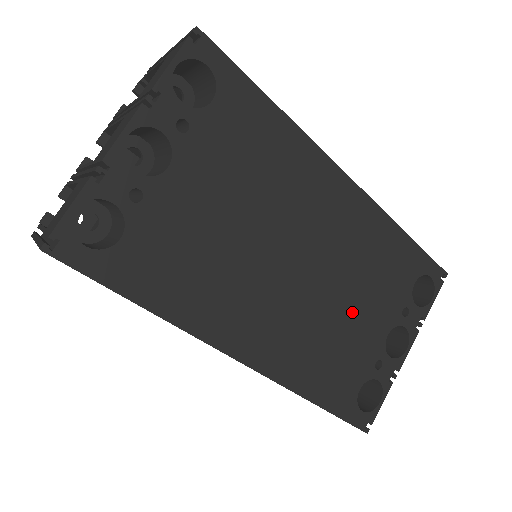
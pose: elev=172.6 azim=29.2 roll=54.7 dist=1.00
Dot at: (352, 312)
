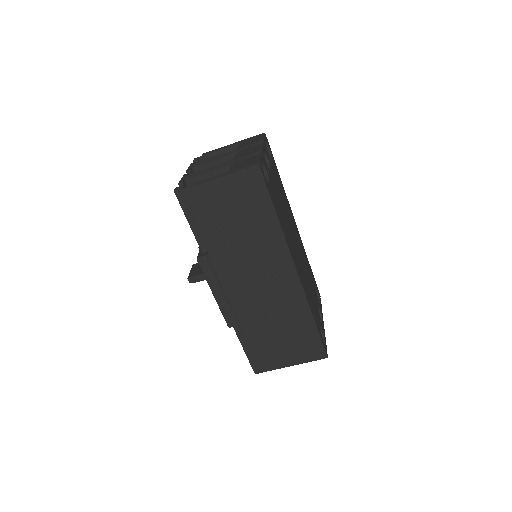
Dot at: occluded
